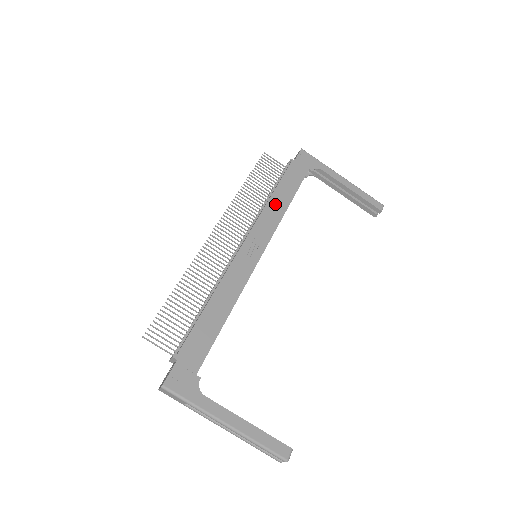
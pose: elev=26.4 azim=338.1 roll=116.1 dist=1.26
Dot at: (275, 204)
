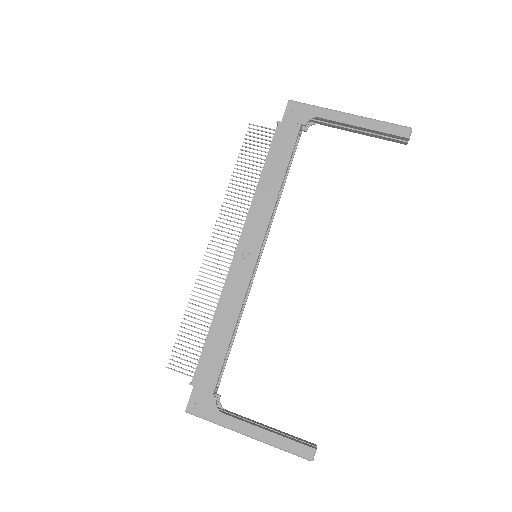
Dot at: (265, 190)
